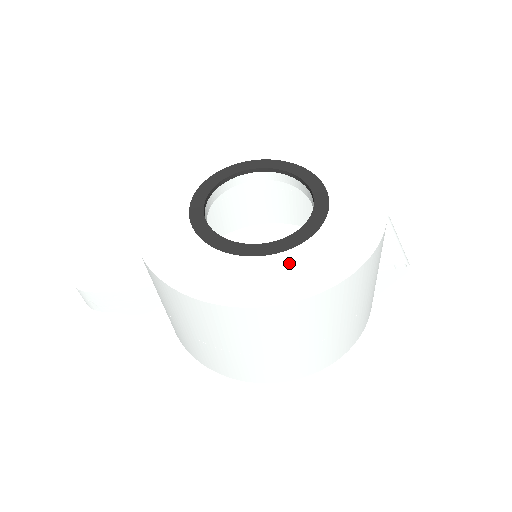
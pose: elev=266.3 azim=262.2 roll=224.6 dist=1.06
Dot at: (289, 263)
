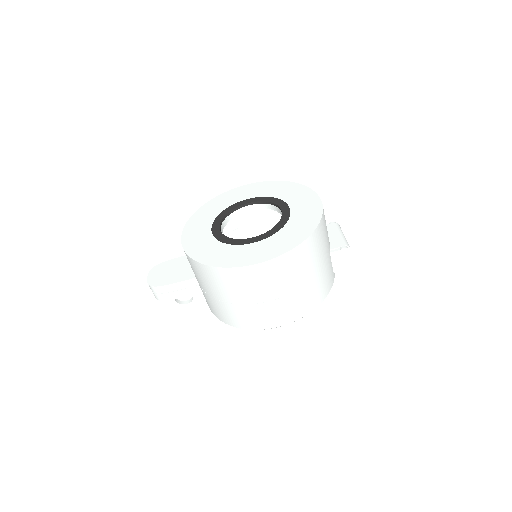
Dot at: (267, 244)
